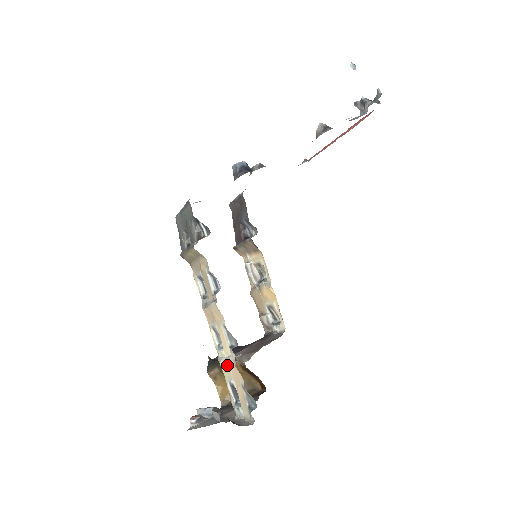
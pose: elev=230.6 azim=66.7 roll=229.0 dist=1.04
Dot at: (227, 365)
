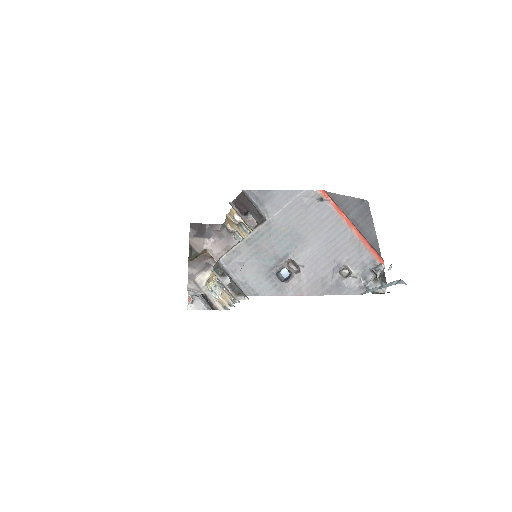
Dot at: (220, 298)
